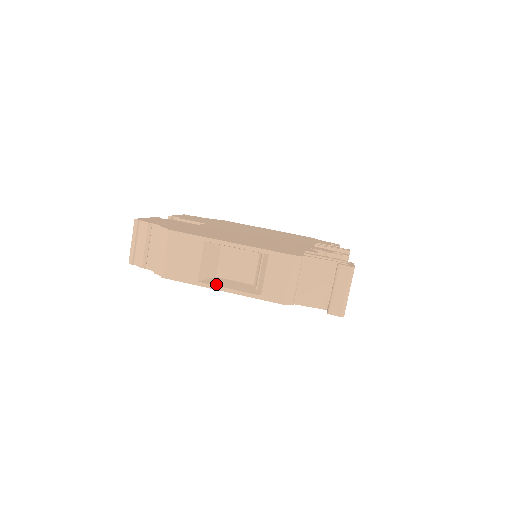
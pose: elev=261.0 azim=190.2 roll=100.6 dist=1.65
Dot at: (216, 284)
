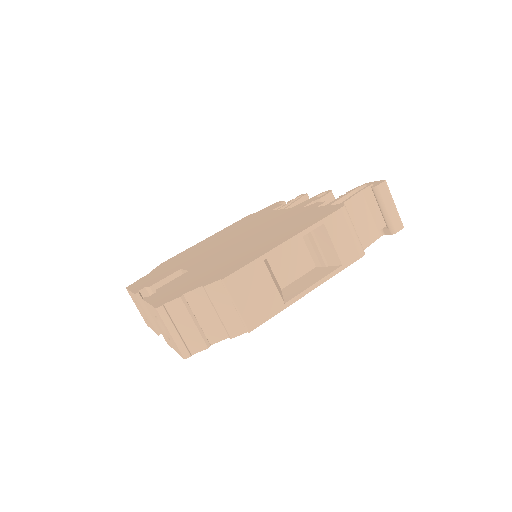
Dot at: (299, 291)
